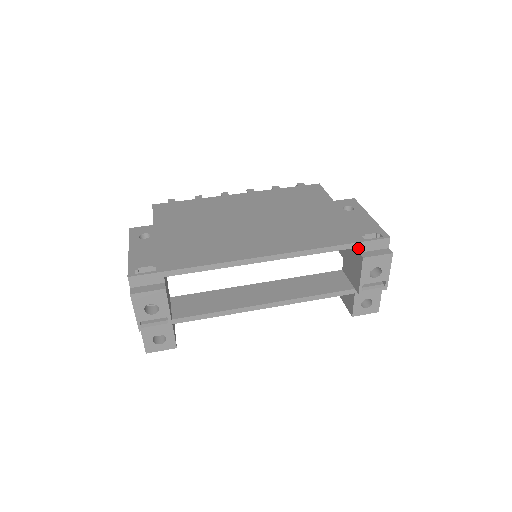
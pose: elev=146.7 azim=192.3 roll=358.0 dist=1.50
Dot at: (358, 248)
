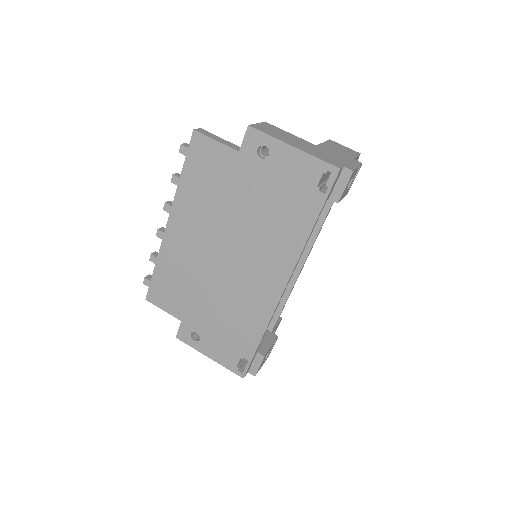
Dot at: occluded
